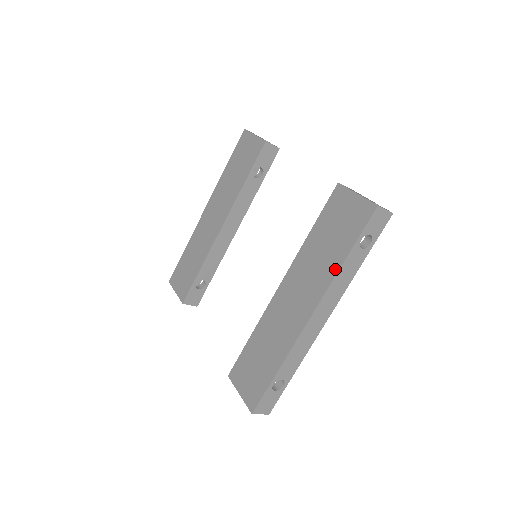
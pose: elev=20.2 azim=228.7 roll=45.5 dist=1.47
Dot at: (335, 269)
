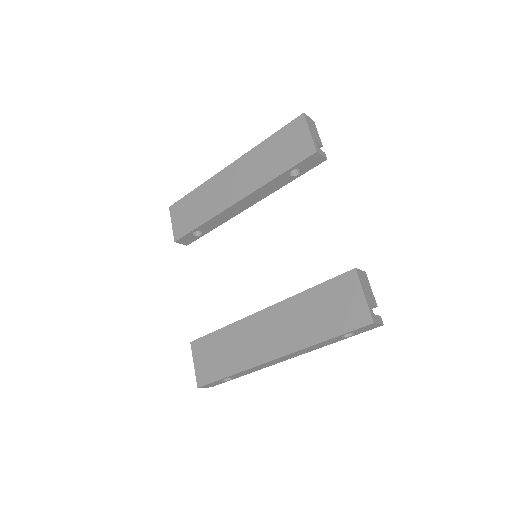
Dot at: (312, 341)
